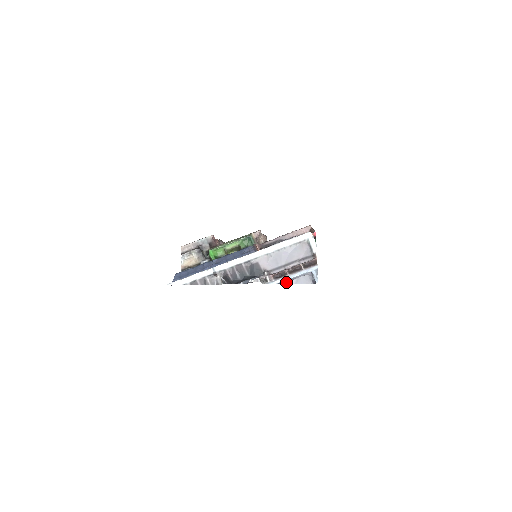
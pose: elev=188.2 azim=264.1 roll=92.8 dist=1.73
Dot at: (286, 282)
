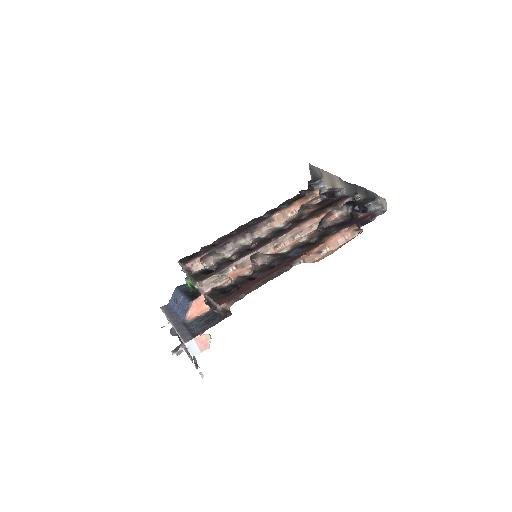
Dot at: occluded
